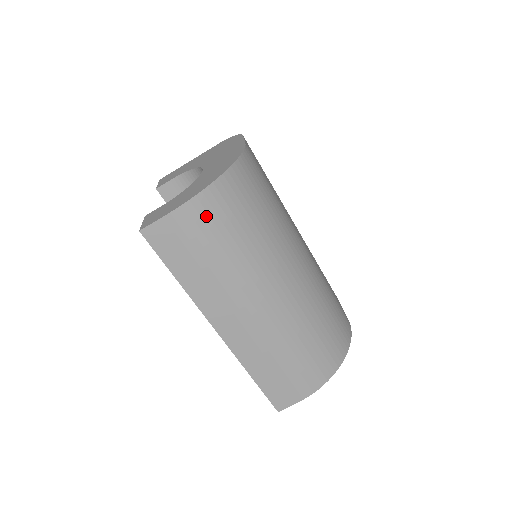
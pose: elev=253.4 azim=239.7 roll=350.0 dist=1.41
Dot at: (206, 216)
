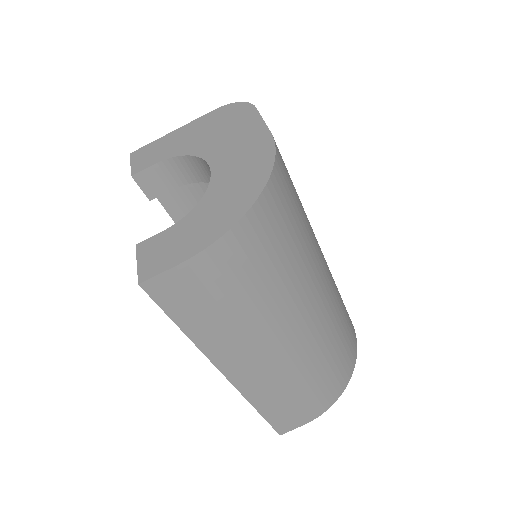
Dot at: (233, 260)
